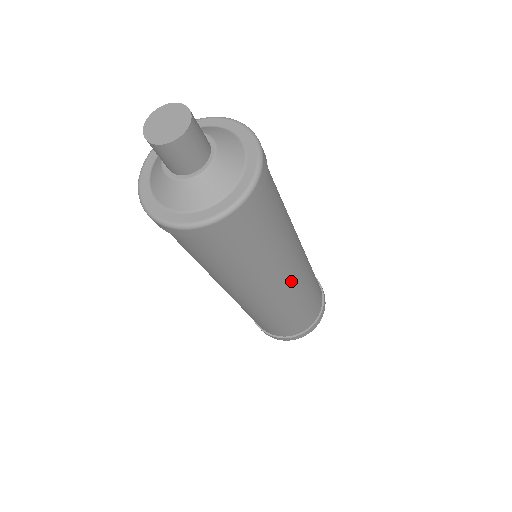
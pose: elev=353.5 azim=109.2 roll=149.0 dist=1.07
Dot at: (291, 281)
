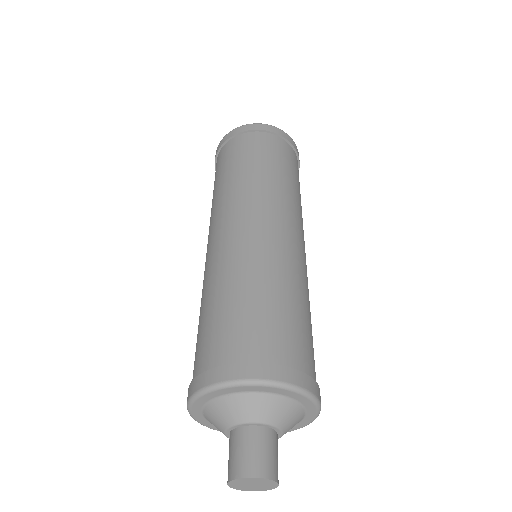
Dot at: (243, 224)
